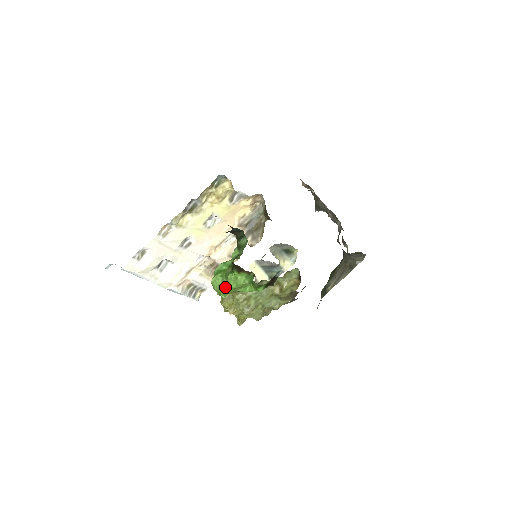
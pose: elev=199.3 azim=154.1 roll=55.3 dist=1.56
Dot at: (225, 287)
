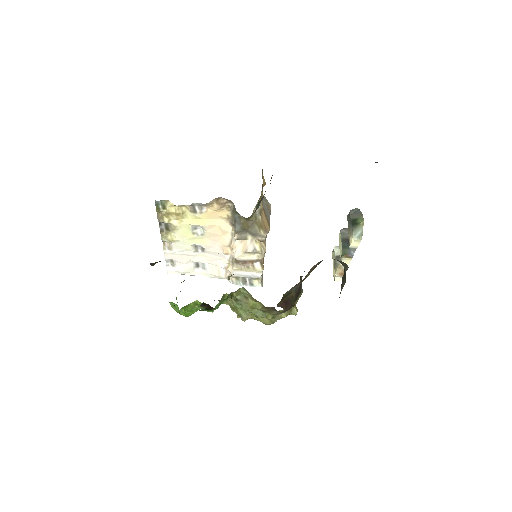
Dot at: (175, 310)
